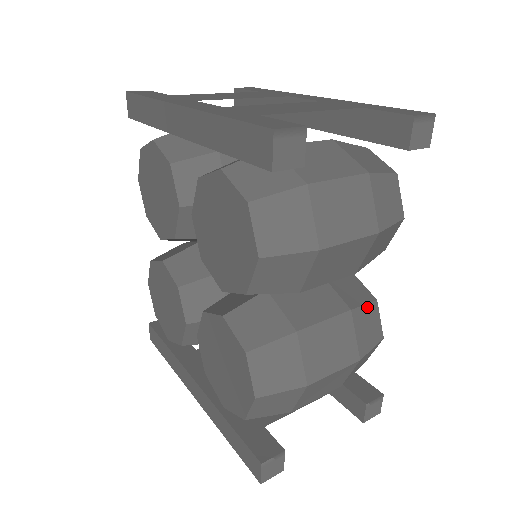
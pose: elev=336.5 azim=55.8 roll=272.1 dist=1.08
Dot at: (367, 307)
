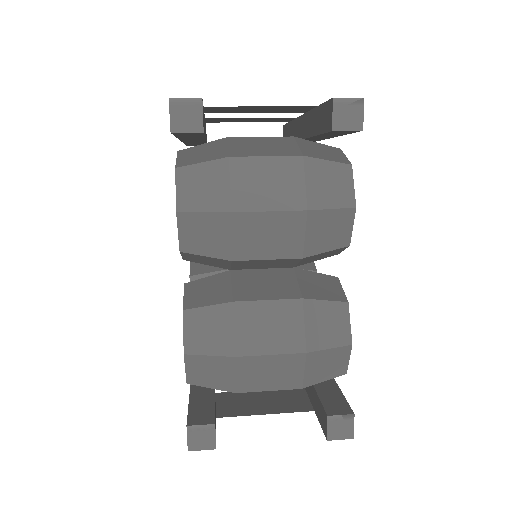
Dot at: (330, 304)
